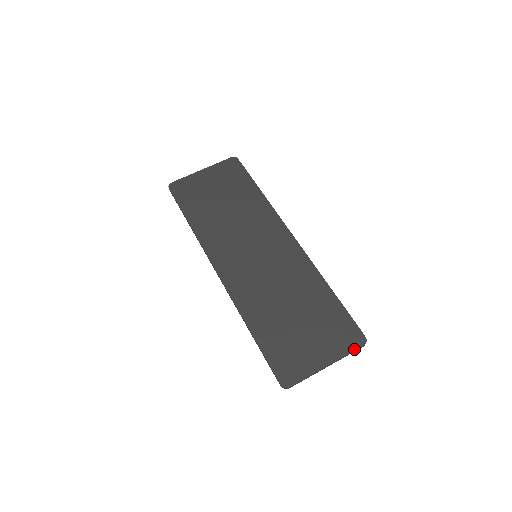
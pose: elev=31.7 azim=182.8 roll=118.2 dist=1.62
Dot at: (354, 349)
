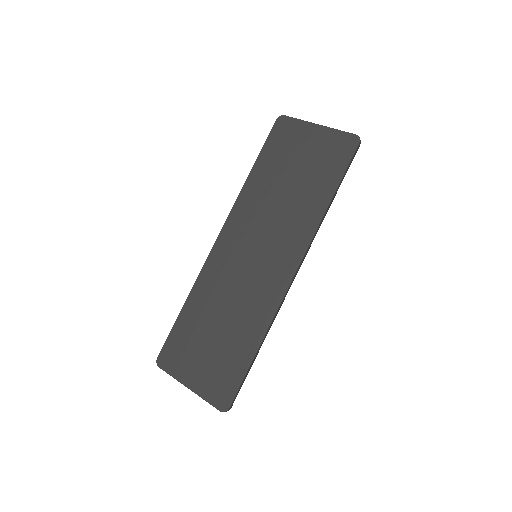
Dot at: (212, 404)
